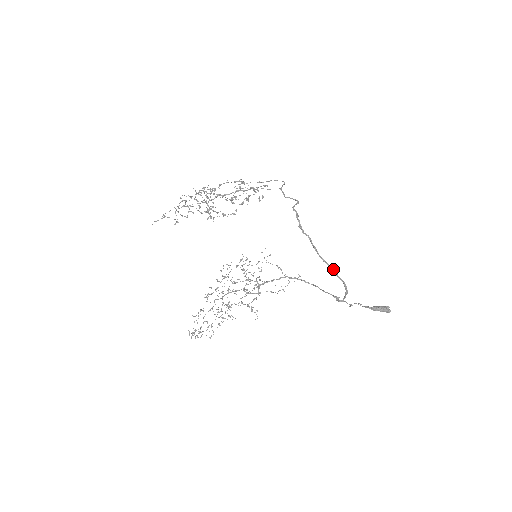
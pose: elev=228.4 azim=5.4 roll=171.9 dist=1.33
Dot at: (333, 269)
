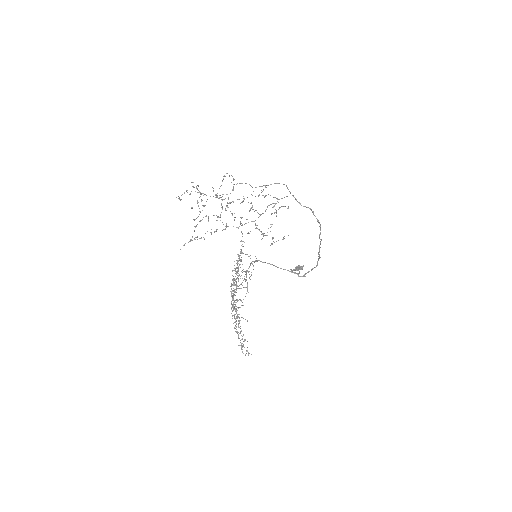
Dot at: occluded
